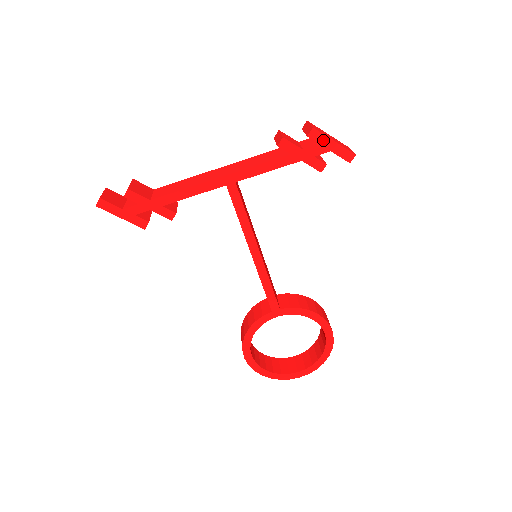
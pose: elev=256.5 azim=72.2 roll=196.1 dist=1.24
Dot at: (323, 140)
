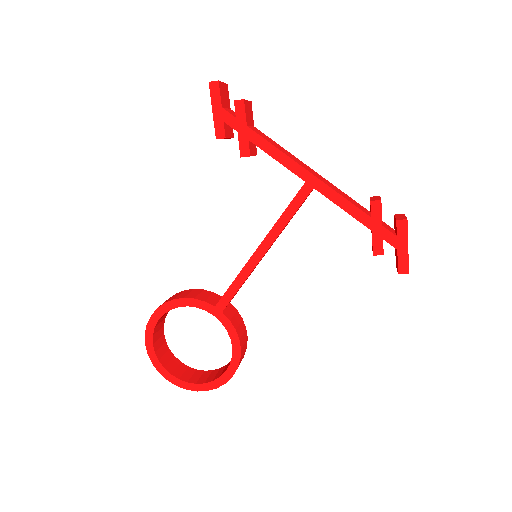
Dot at: (402, 236)
